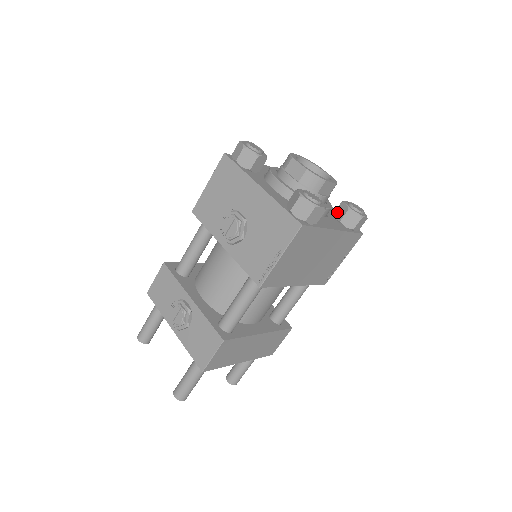
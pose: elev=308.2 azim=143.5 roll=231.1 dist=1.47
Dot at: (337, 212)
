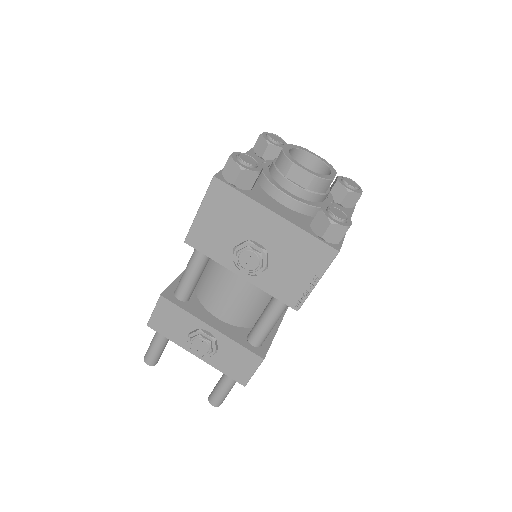
Dot at: (333, 194)
